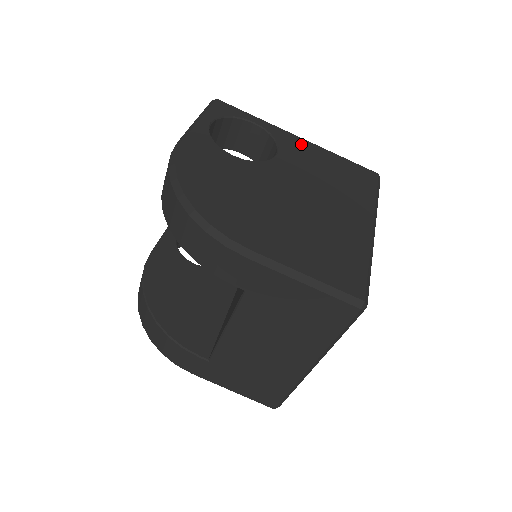
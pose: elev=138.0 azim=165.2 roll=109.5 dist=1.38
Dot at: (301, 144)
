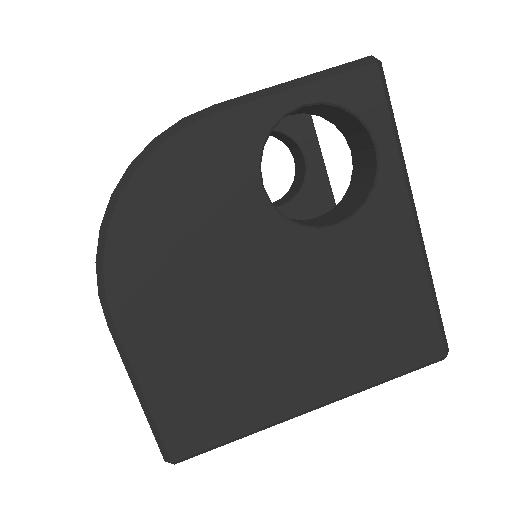
Dot at: (399, 235)
